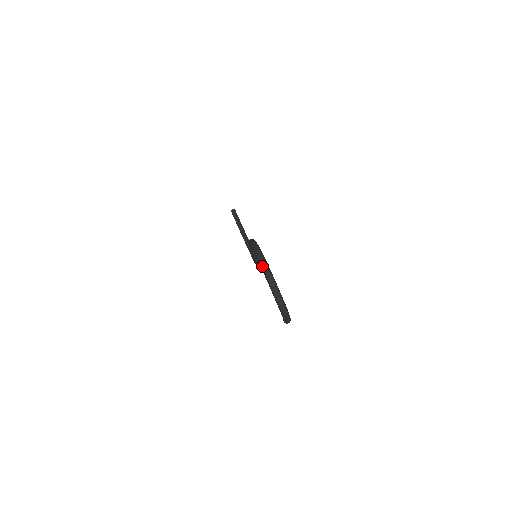
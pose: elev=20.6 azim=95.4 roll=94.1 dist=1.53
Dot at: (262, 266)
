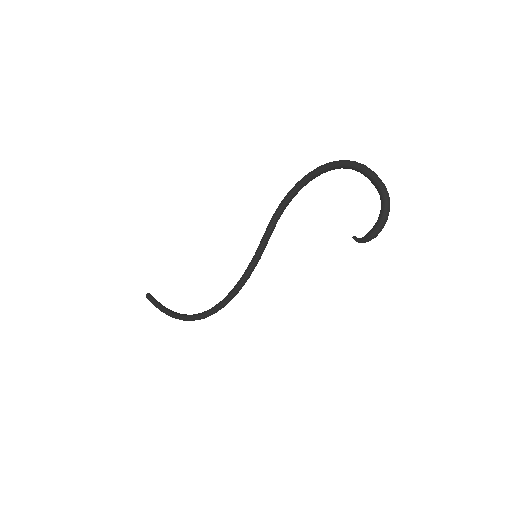
Dot at: (352, 161)
